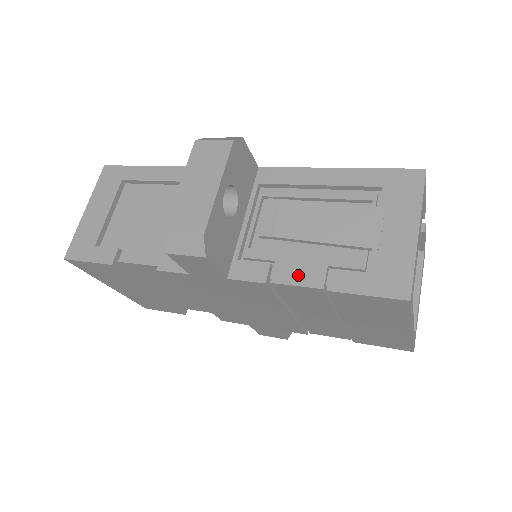
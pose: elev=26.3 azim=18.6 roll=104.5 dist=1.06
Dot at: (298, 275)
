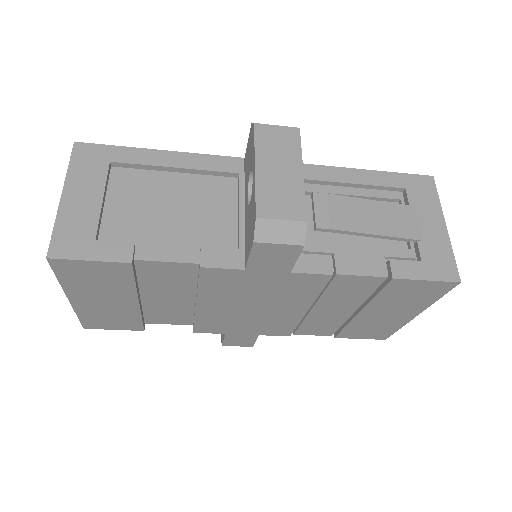
Dot at: (361, 266)
